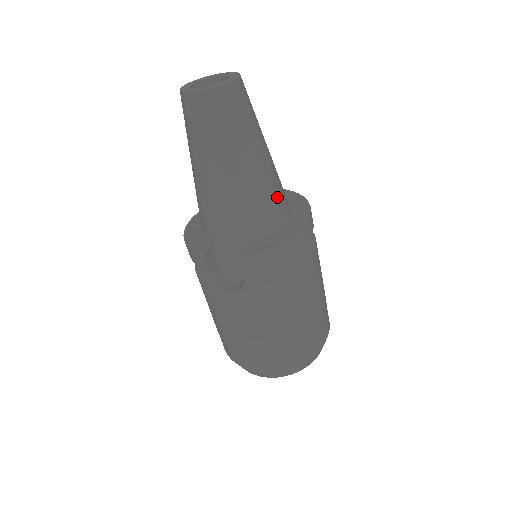
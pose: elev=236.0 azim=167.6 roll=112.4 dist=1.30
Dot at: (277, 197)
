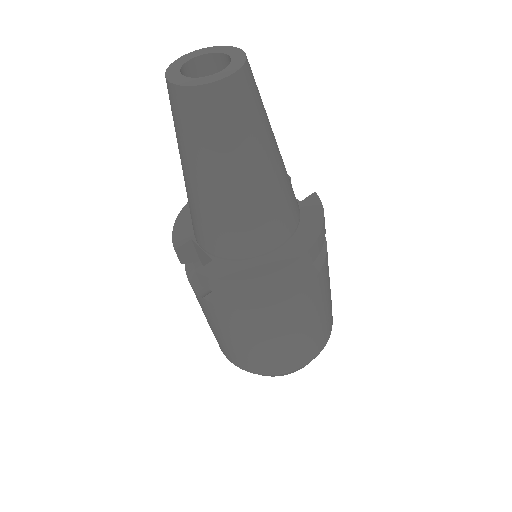
Dot at: (266, 223)
